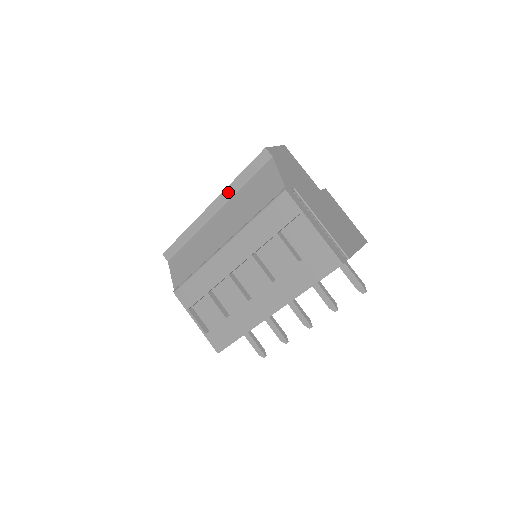
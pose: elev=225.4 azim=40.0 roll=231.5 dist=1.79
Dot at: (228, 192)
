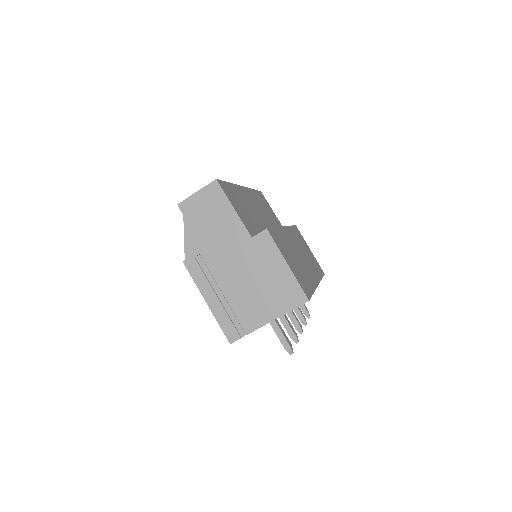
Dot at: occluded
